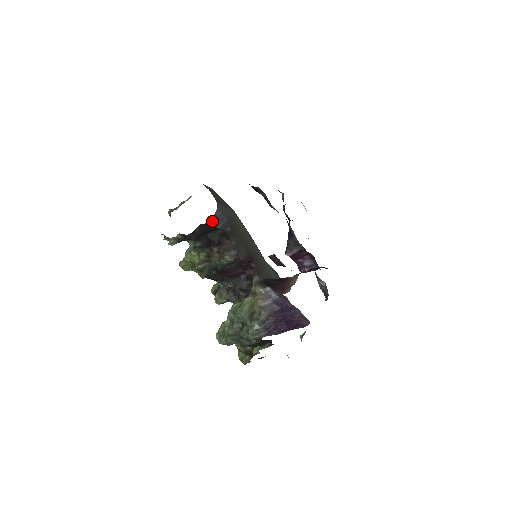
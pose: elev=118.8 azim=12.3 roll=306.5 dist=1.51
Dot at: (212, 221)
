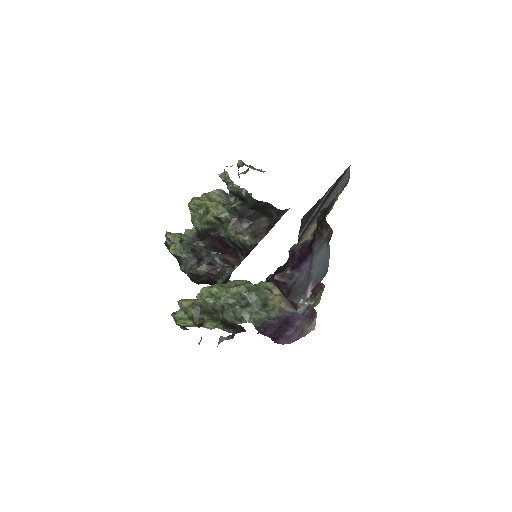
Dot at: (280, 211)
